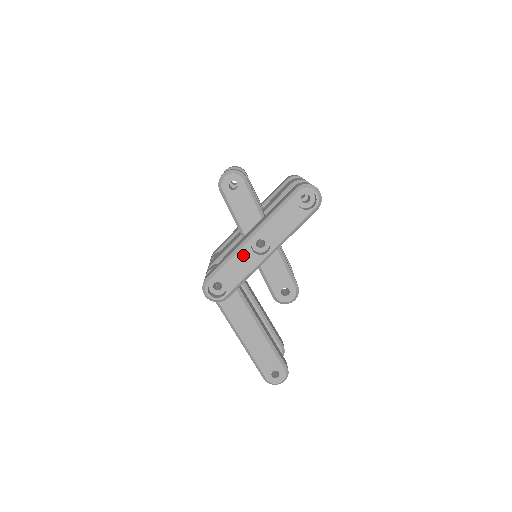
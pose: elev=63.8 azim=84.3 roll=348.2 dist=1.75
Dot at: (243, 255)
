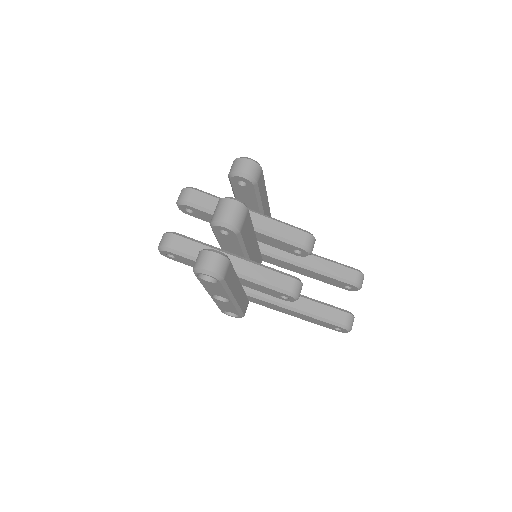
Dot at: (219, 302)
